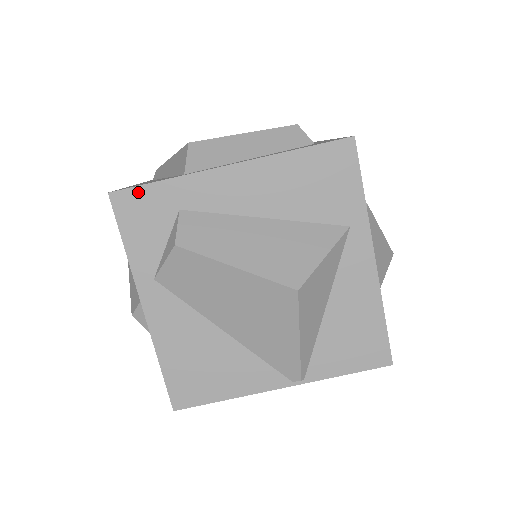
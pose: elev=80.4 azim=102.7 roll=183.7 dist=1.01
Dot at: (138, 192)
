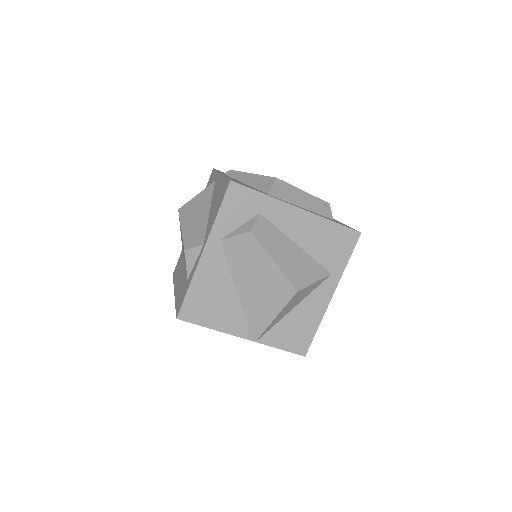
Dot at: (246, 190)
